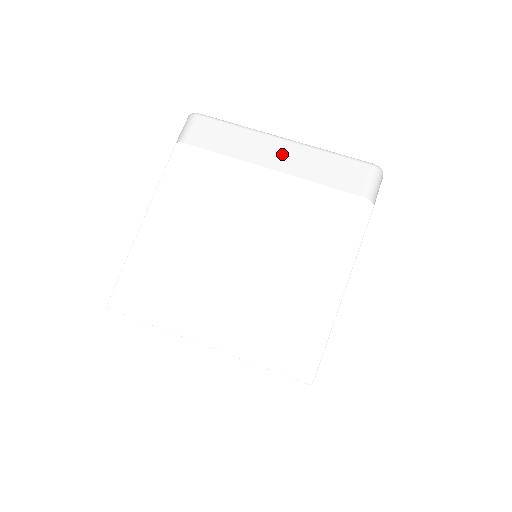
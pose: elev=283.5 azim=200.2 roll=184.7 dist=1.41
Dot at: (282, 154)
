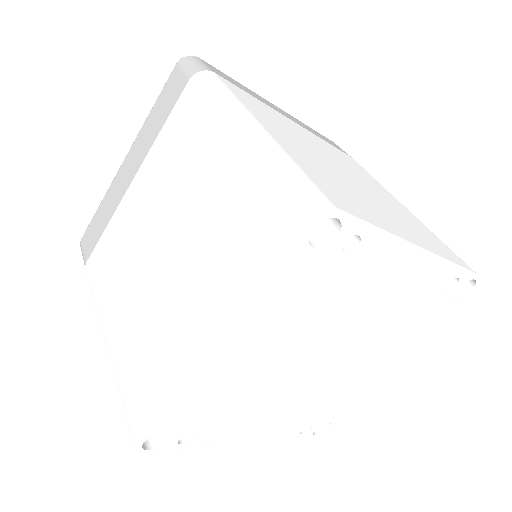
Dot at: (131, 163)
